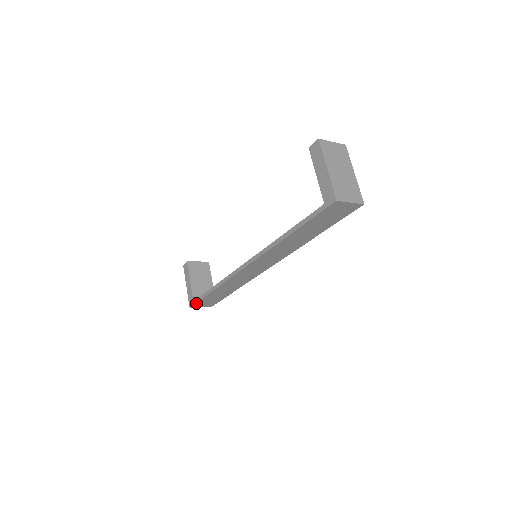
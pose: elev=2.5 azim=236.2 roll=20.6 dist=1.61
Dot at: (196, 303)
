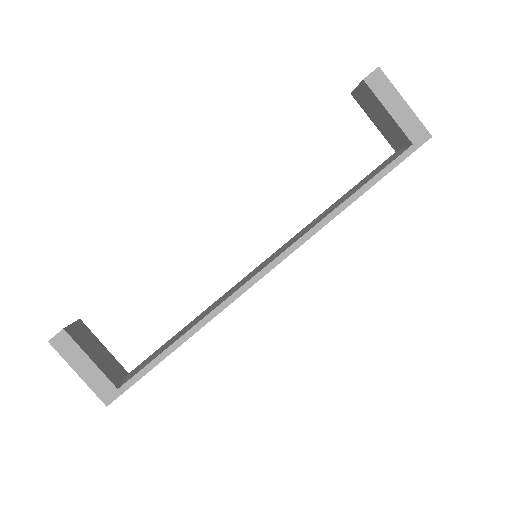
Dot at: (127, 389)
